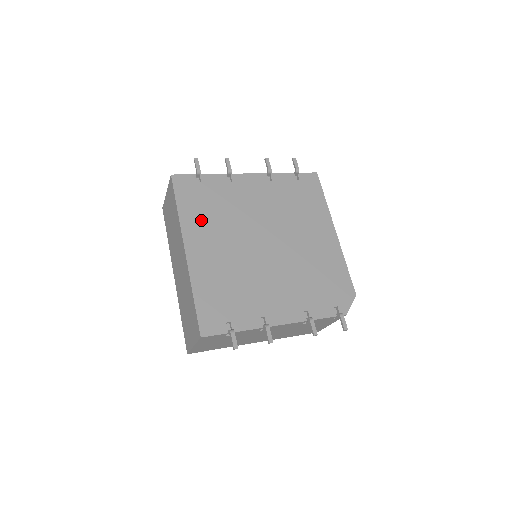
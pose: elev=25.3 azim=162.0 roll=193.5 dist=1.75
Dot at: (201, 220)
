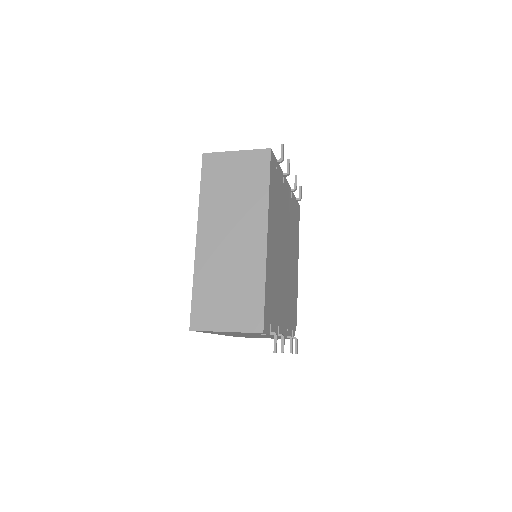
Dot at: (274, 211)
